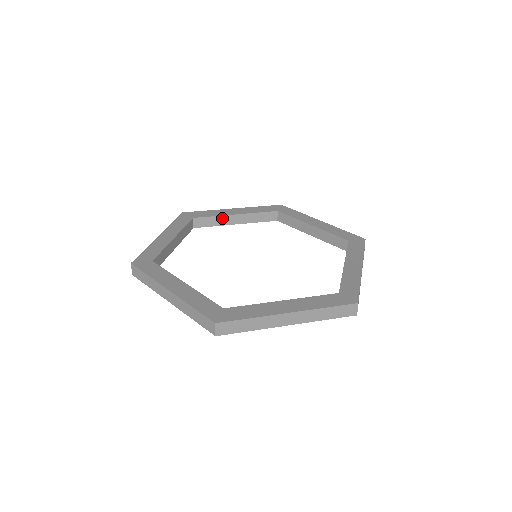
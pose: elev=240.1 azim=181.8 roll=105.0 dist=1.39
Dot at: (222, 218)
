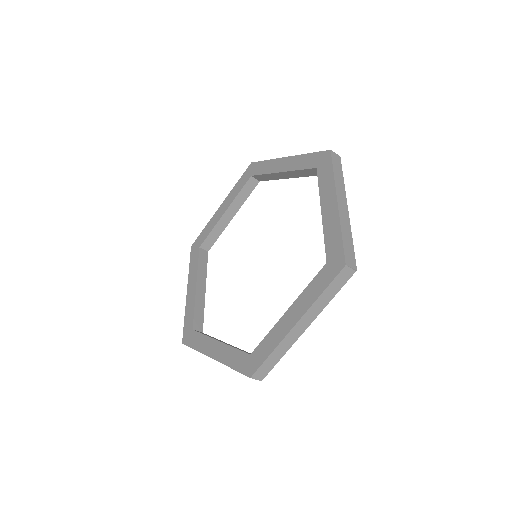
Dot at: (218, 226)
